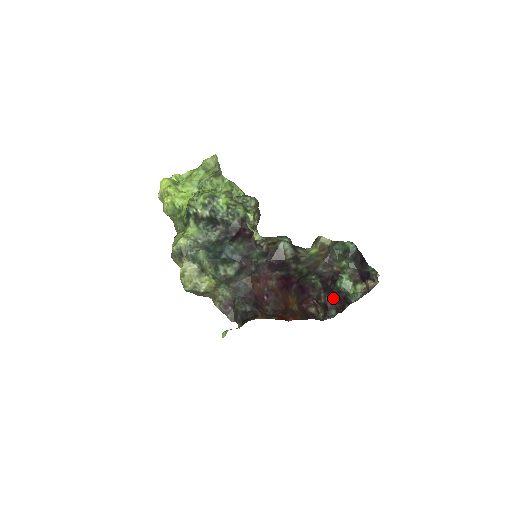
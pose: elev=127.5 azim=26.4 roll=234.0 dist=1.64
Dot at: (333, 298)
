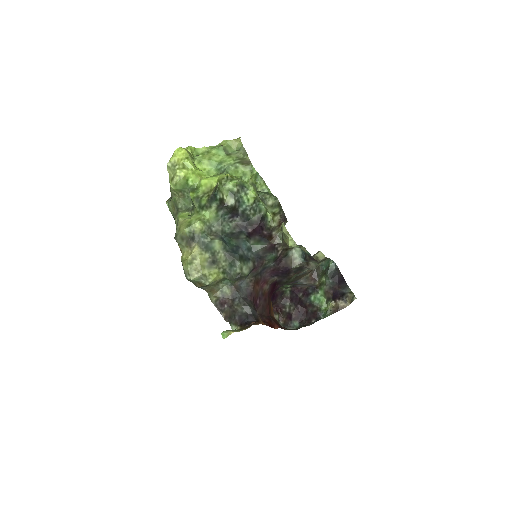
Dot at: (300, 309)
